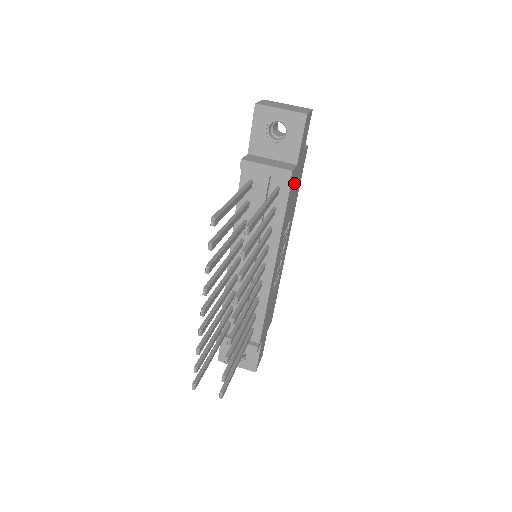
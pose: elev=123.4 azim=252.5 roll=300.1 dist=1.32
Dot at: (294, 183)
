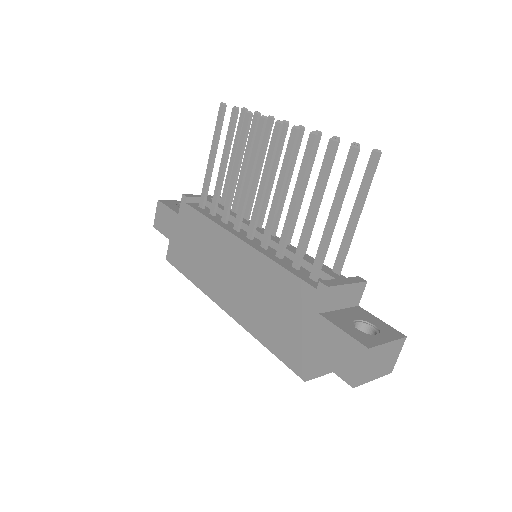
Dot at: occluded
